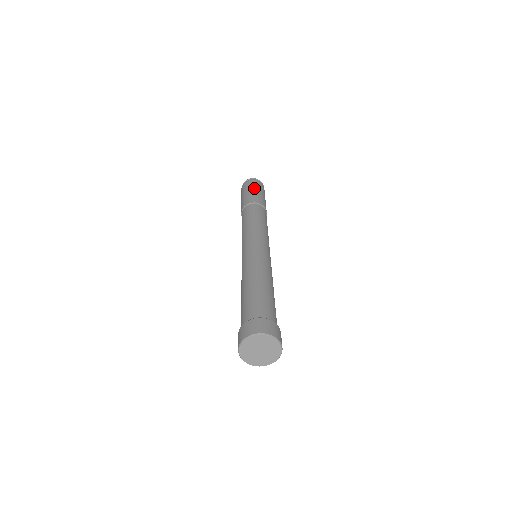
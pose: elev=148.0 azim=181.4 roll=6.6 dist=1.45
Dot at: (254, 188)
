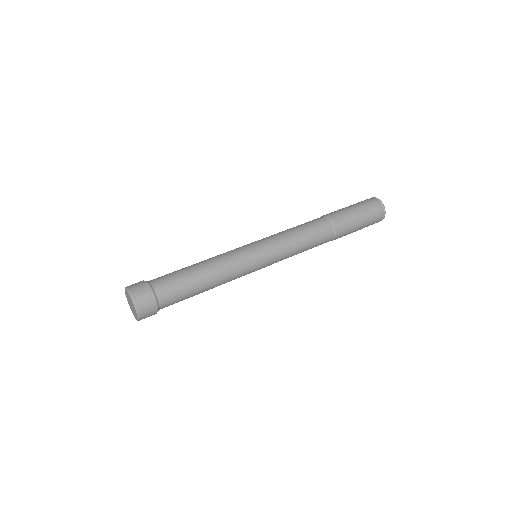
Dot at: (360, 210)
